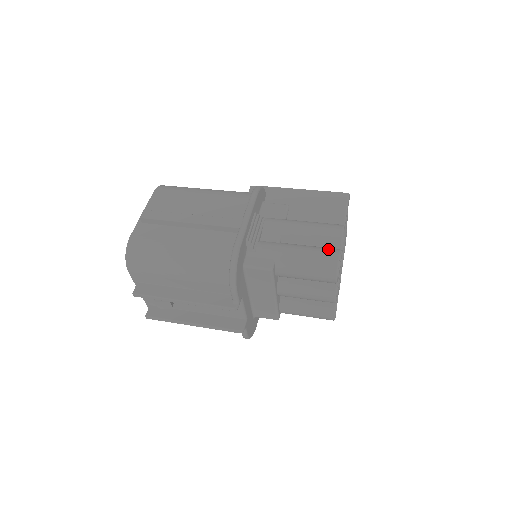
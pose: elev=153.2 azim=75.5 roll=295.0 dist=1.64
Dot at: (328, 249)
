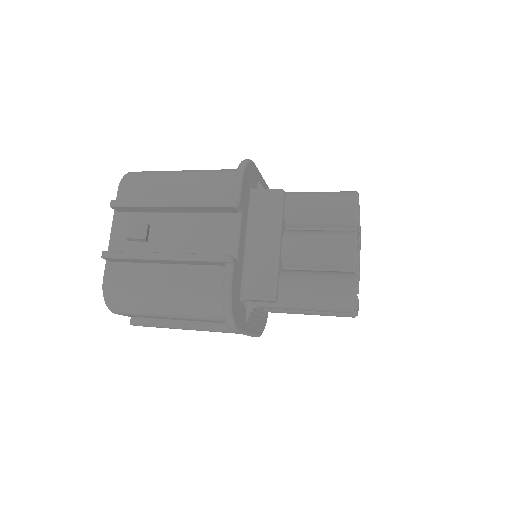
Dot at: occluded
